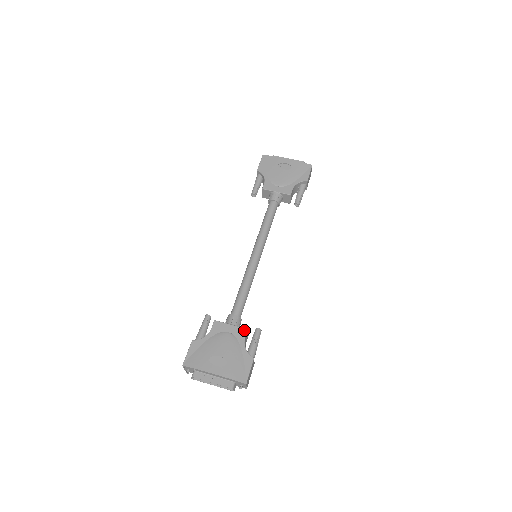
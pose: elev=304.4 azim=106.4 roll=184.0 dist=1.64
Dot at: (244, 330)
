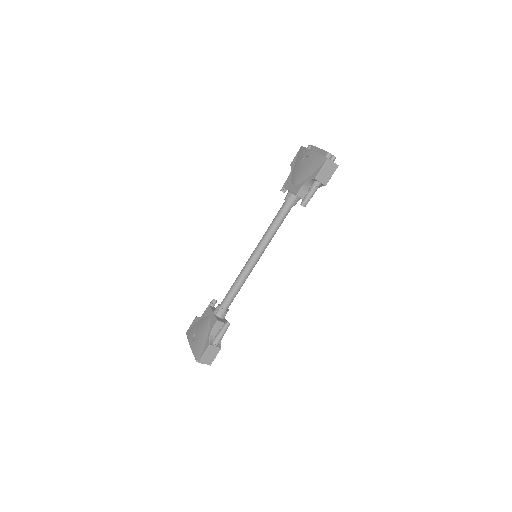
Dot at: (215, 320)
